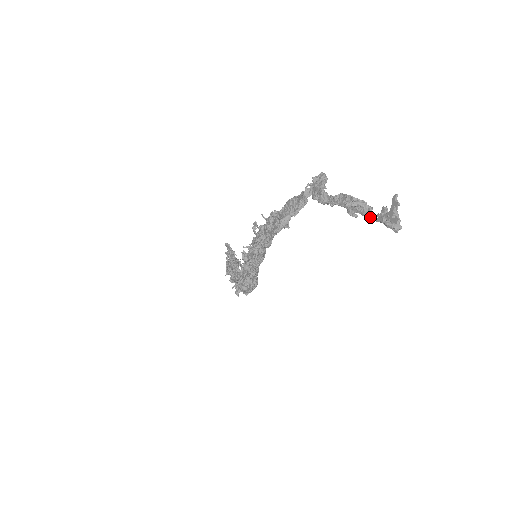
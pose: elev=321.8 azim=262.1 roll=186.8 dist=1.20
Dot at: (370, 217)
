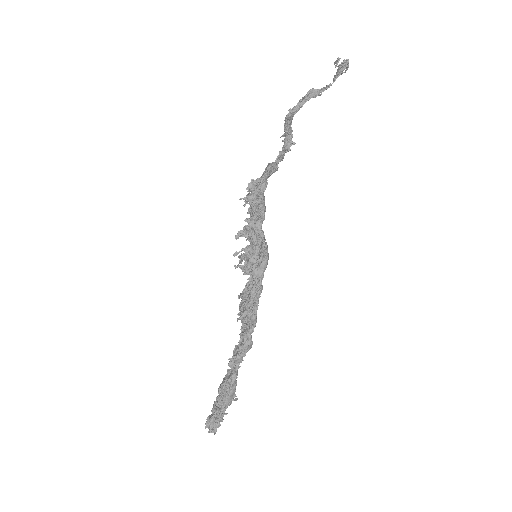
Dot at: occluded
